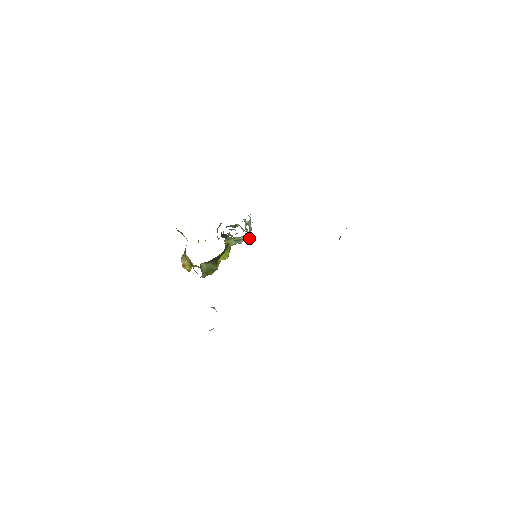
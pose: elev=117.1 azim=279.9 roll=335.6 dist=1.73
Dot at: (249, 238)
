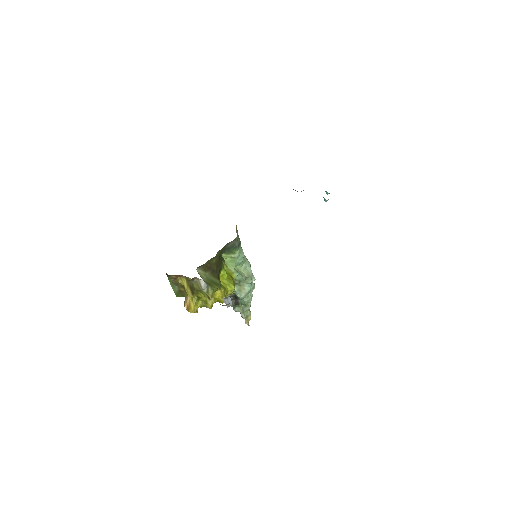
Dot at: (253, 277)
